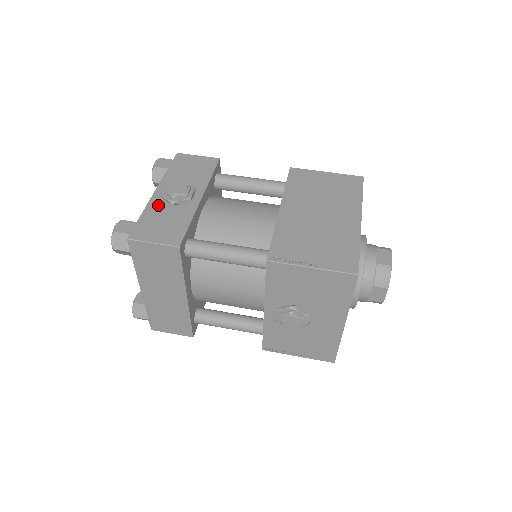
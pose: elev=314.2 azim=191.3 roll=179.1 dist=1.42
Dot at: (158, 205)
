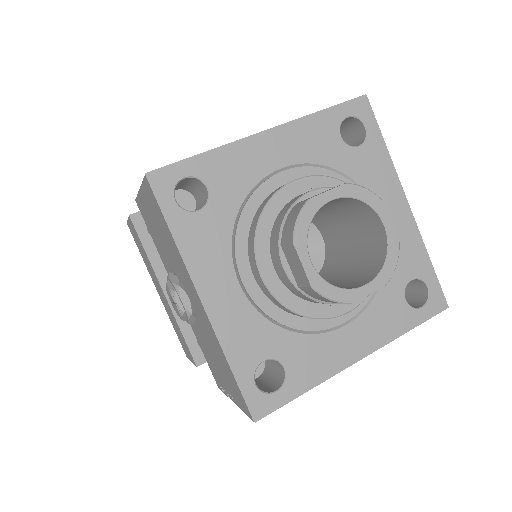
Dot at: occluded
